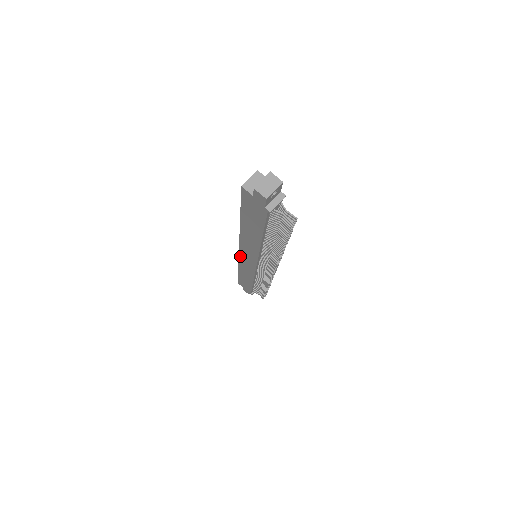
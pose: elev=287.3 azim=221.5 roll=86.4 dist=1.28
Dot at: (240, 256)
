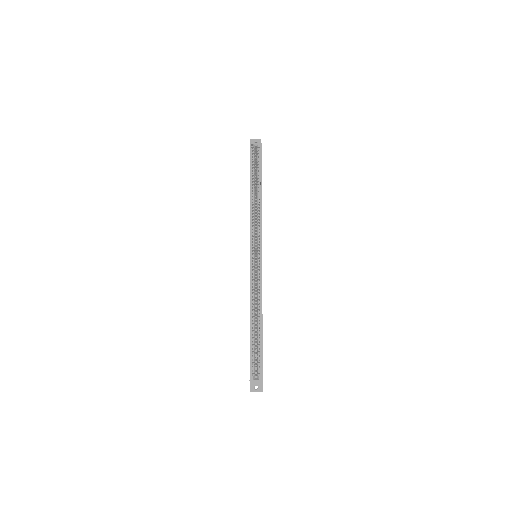
Dot at: (250, 243)
